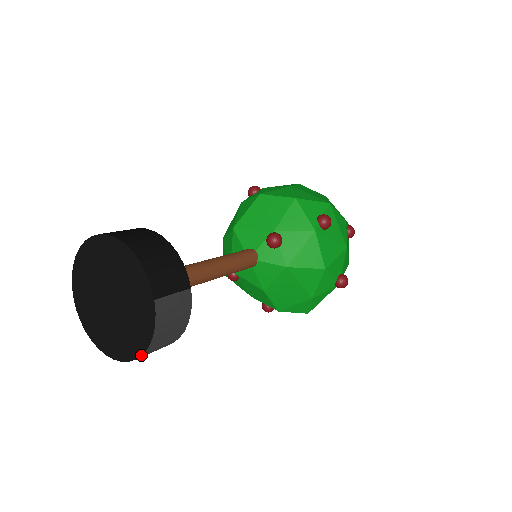
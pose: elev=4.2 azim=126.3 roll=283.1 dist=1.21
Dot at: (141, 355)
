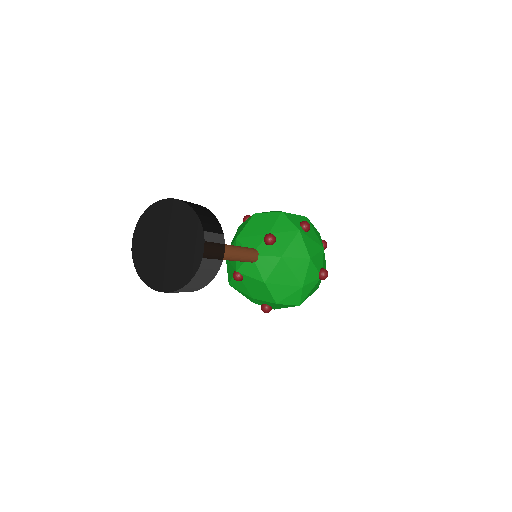
Dot at: (192, 278)
